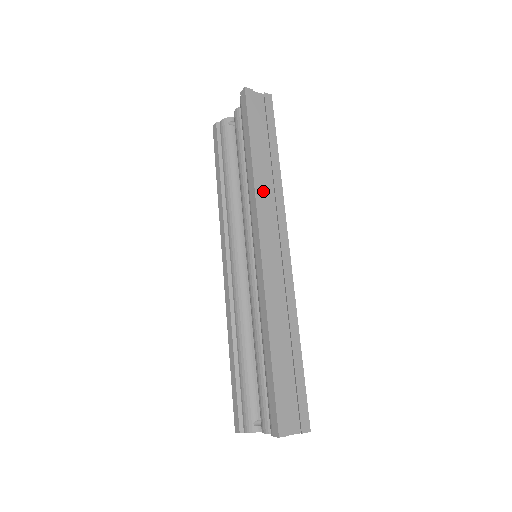
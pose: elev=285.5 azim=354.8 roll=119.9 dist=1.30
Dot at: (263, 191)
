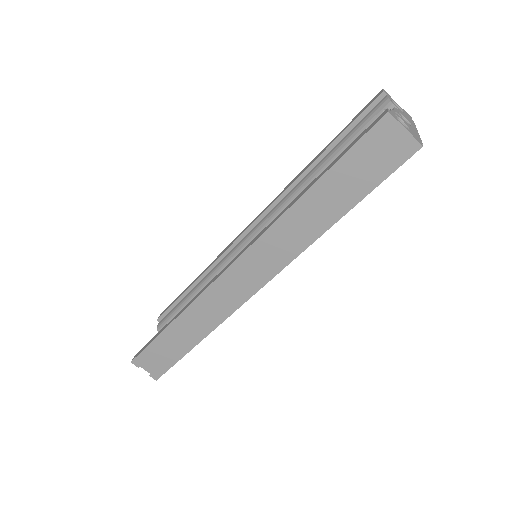
Dot at: (284, 232)
